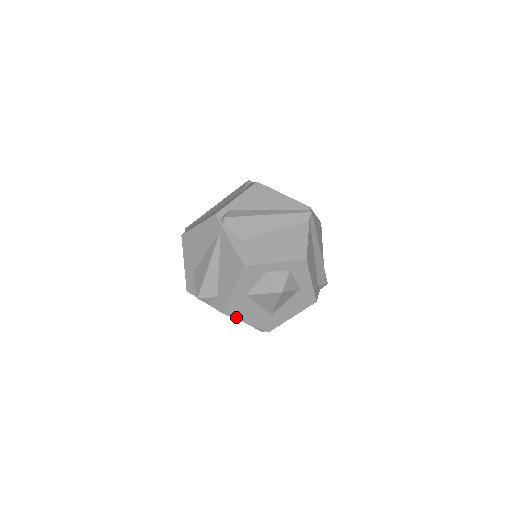
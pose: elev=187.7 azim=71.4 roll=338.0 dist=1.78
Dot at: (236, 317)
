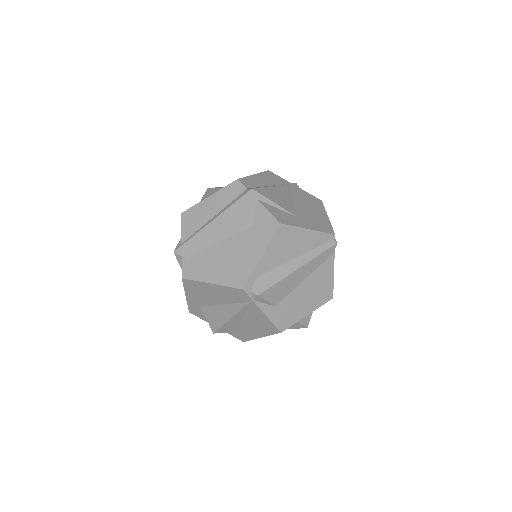
Dot at: occluded
